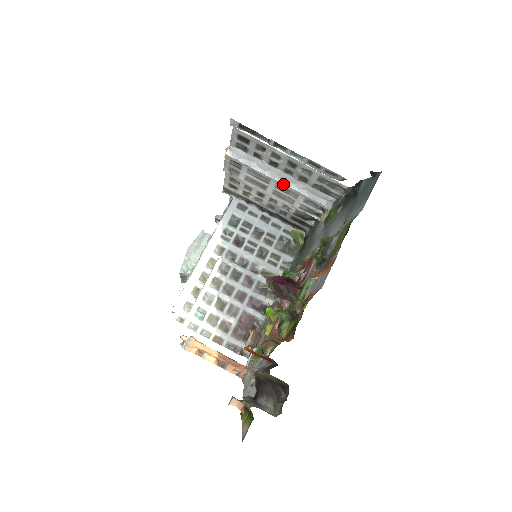
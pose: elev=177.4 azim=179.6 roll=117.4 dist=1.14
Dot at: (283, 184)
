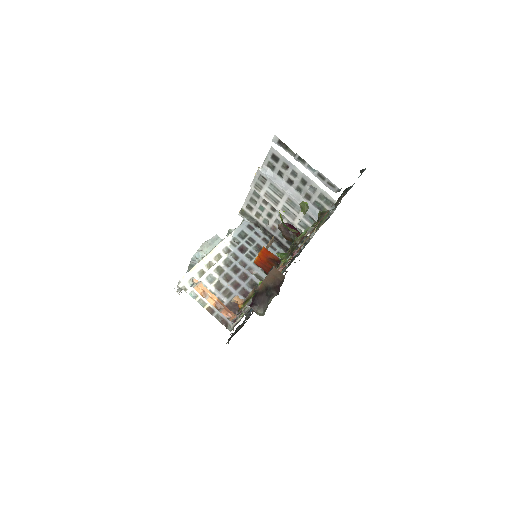
Dot at: (293, 198)
